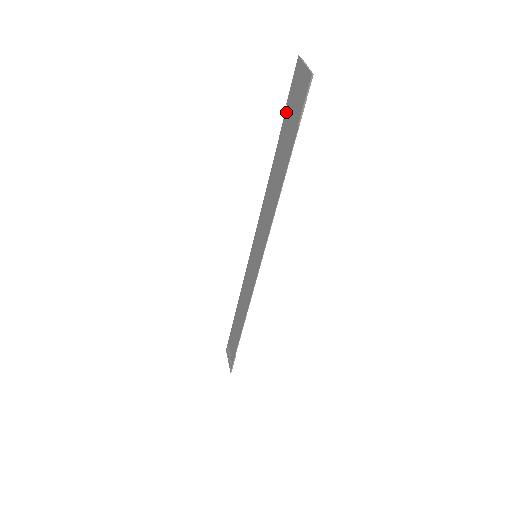
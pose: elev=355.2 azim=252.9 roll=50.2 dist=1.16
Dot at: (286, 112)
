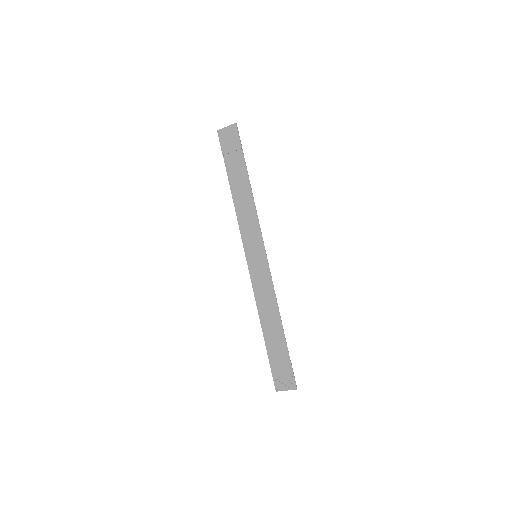
Dot at: (225, 159)
